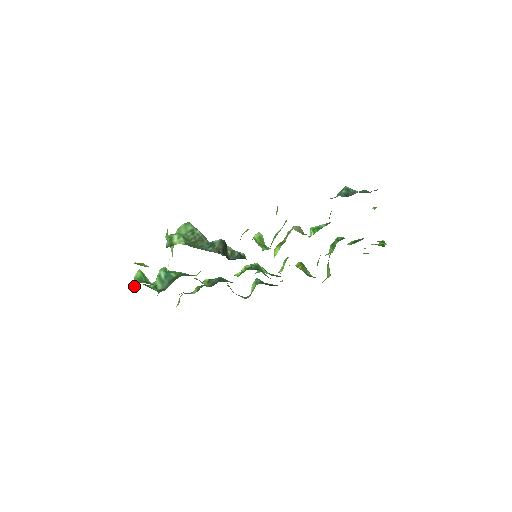
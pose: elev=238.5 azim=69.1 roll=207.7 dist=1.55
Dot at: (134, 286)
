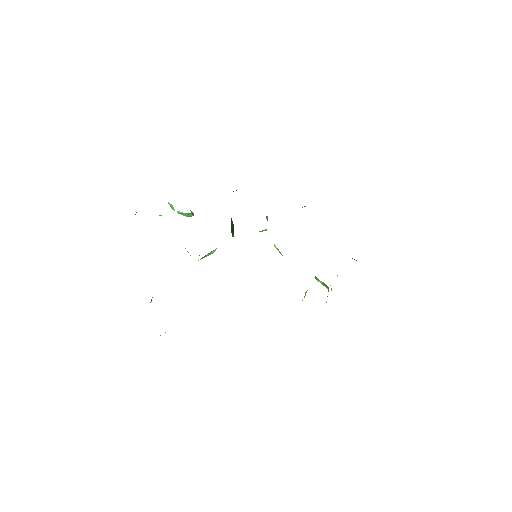
Dot at: occluded
